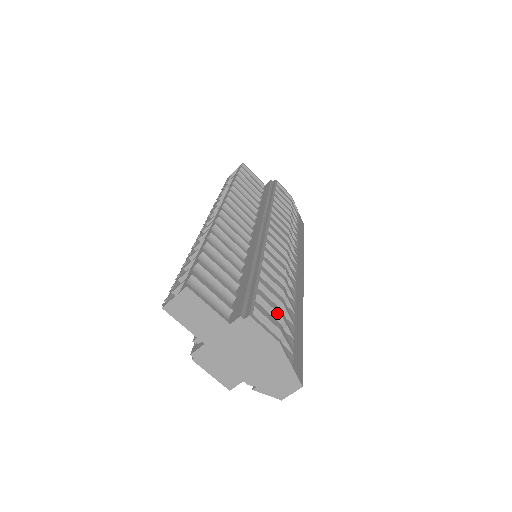
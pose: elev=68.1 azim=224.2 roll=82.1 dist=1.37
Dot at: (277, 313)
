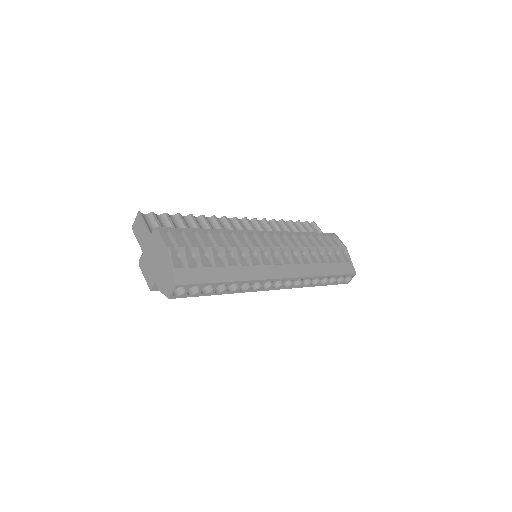
Dot at: (191, 244)
